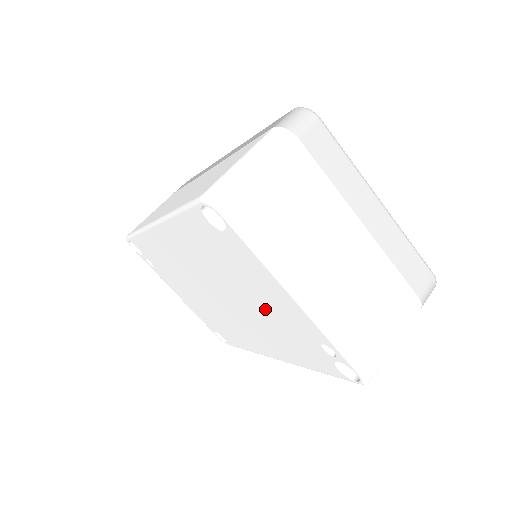
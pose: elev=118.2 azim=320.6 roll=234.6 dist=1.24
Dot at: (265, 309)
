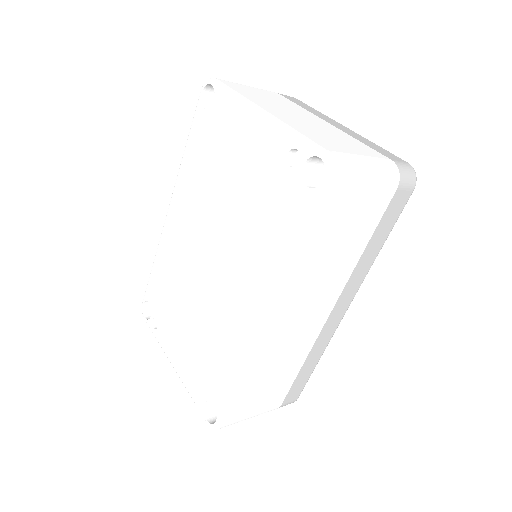
Dot at: (243, 188)
